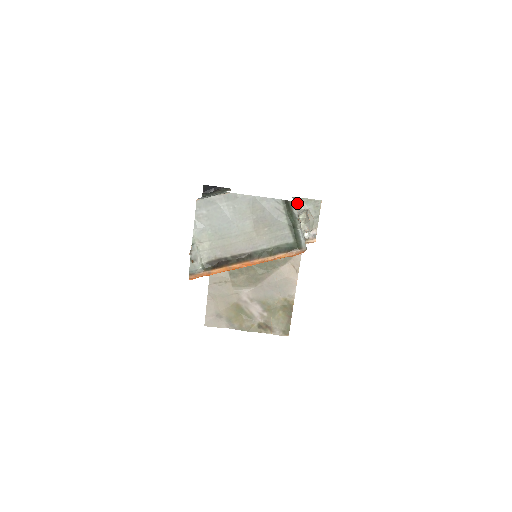
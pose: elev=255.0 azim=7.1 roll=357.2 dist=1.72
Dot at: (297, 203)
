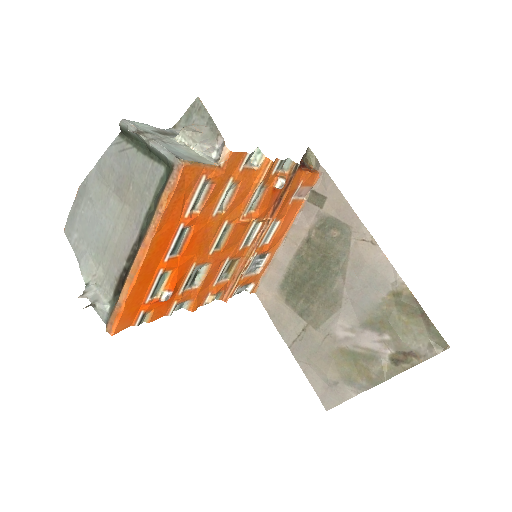
Dot at: (178, 131)
